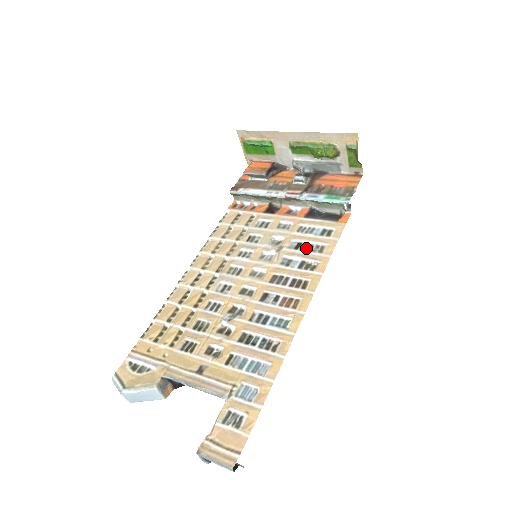
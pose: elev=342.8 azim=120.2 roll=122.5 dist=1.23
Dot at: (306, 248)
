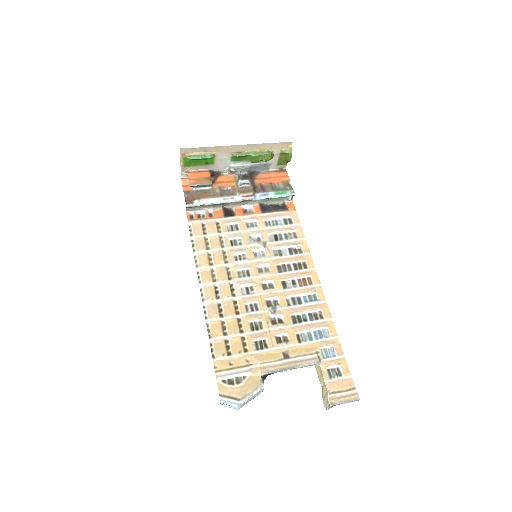
Dot at: (283, 238)
